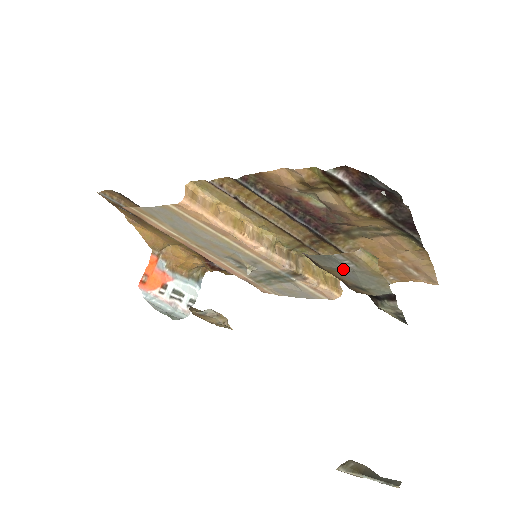
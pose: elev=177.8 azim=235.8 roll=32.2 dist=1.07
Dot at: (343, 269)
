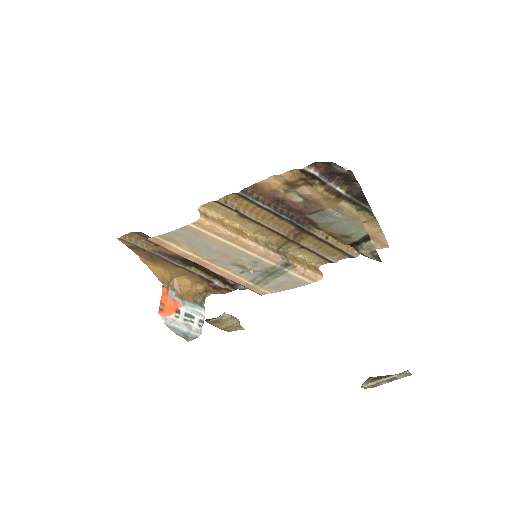
Dot at: (334, 221)
